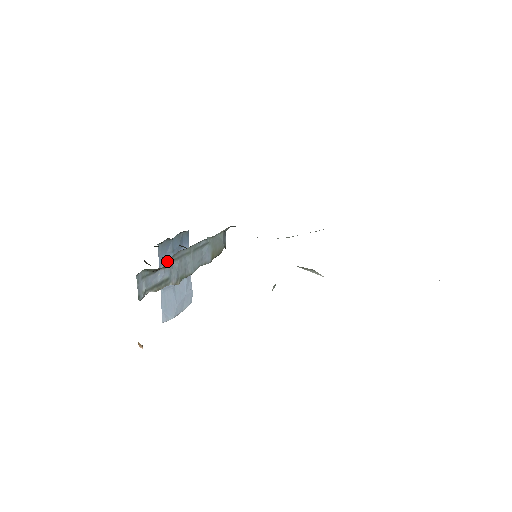
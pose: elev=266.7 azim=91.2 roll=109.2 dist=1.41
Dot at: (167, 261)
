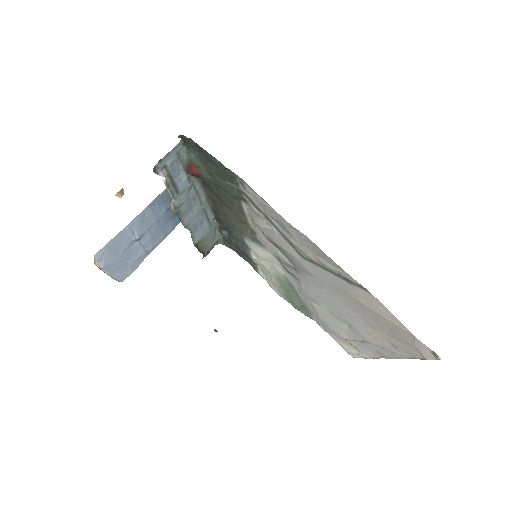
Dot at: (194, 177)
